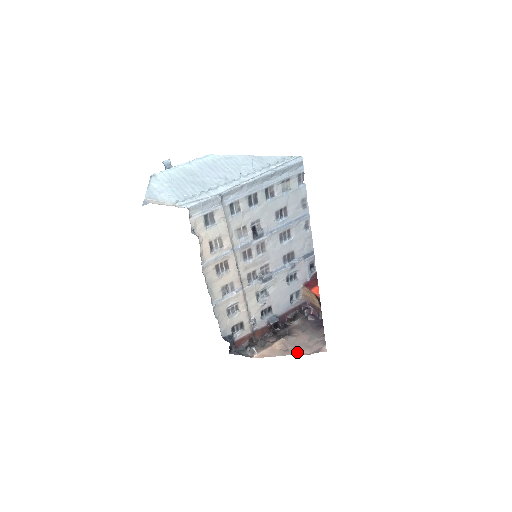
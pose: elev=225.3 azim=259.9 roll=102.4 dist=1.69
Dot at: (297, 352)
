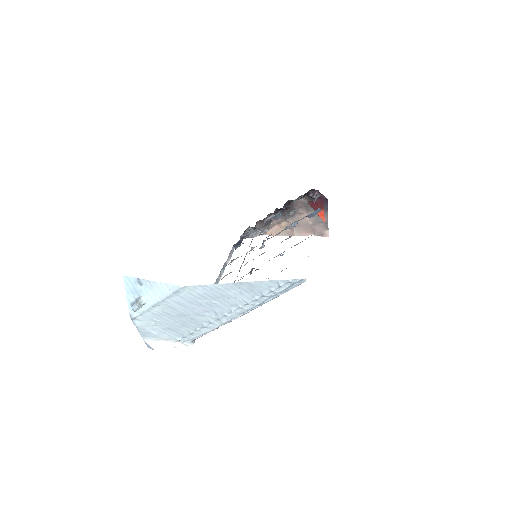
Dot at: (301, 233)
